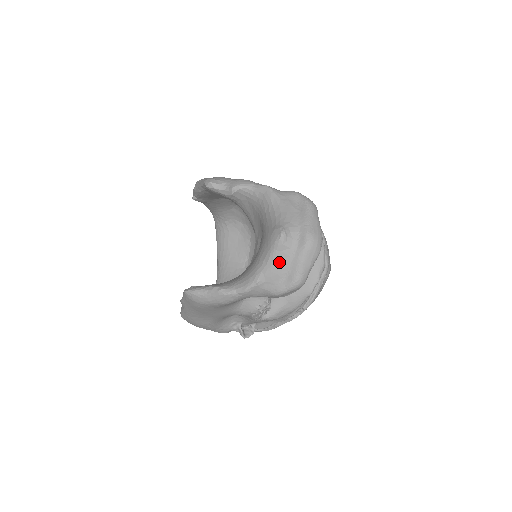
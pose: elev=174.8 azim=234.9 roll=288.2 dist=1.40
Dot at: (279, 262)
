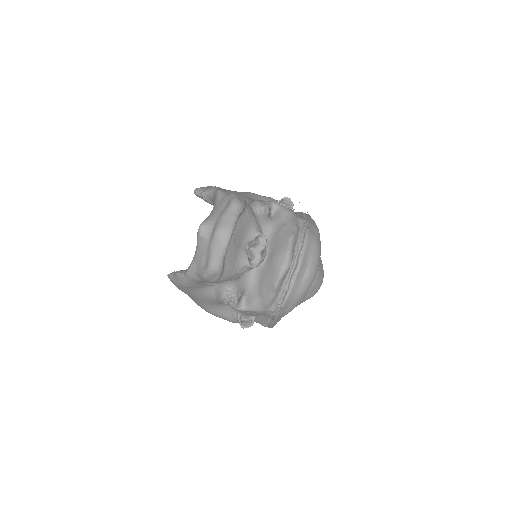
Dot at: (201, 250)
